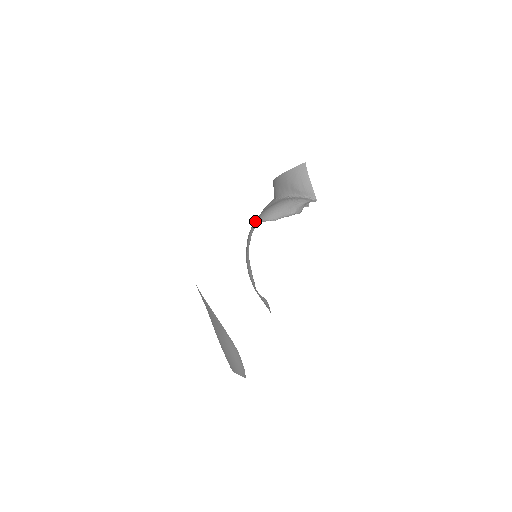
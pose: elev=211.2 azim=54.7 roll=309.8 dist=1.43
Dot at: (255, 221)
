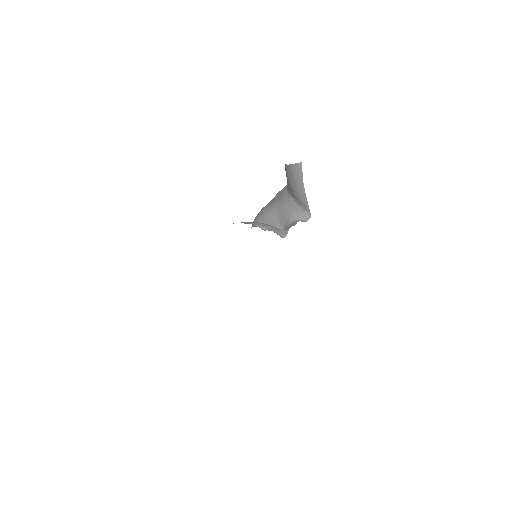
Dot at: (255, 217)
